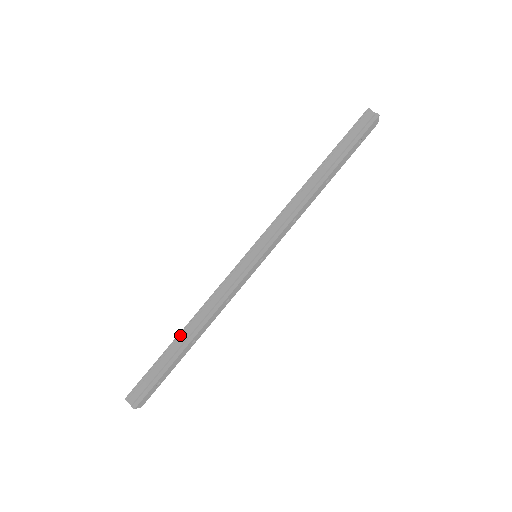
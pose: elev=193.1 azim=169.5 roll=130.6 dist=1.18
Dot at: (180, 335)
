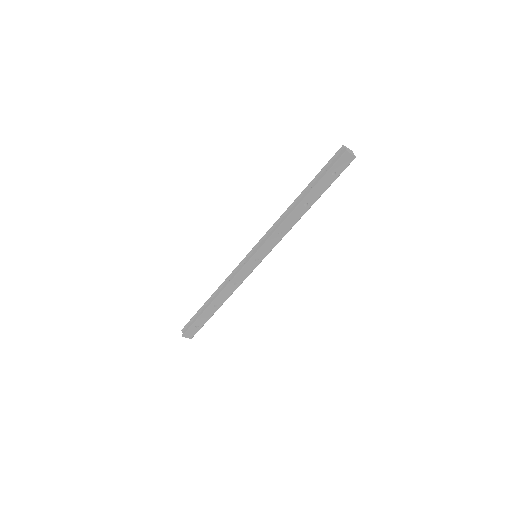
Dot at: (209, 299)
